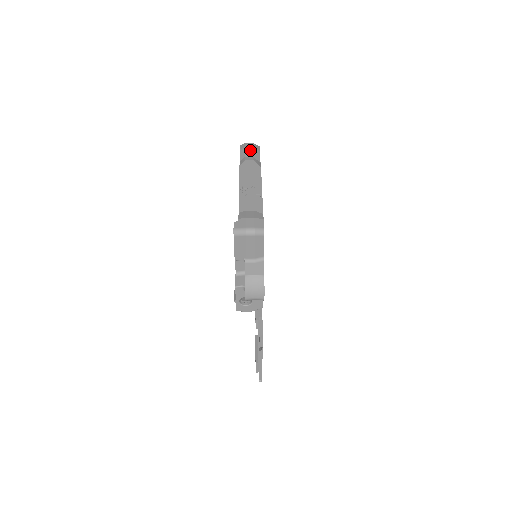
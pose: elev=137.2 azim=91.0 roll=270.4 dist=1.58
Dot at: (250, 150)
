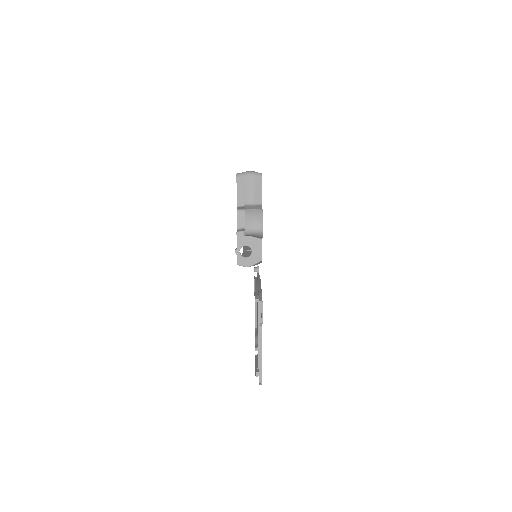
Dot at: occluded
